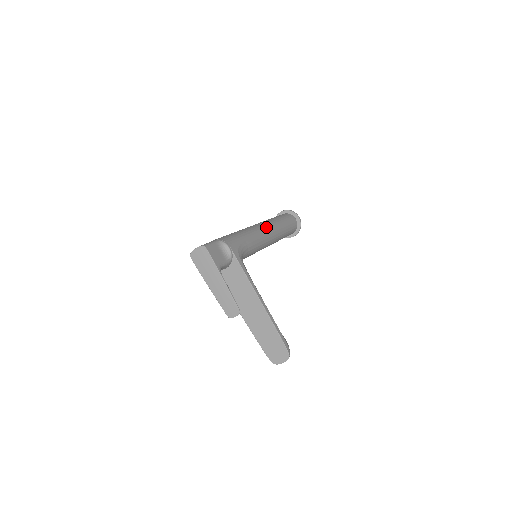
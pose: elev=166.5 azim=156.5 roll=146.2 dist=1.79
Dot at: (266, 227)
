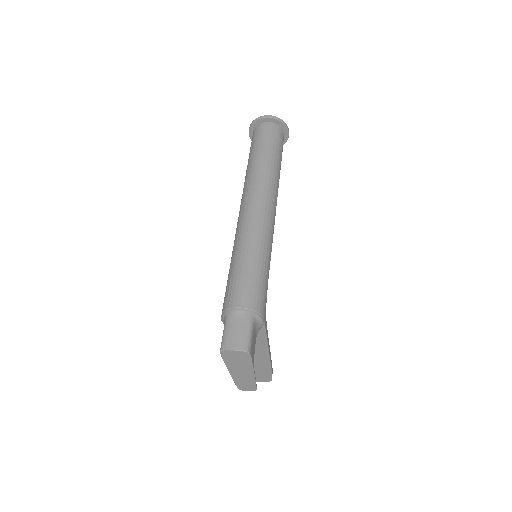
Dot at: (274, 207)
